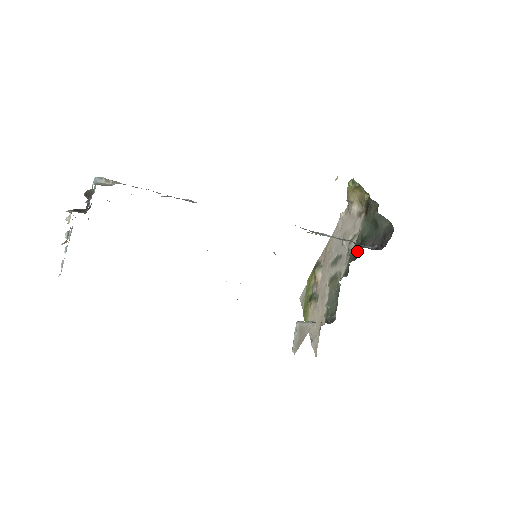
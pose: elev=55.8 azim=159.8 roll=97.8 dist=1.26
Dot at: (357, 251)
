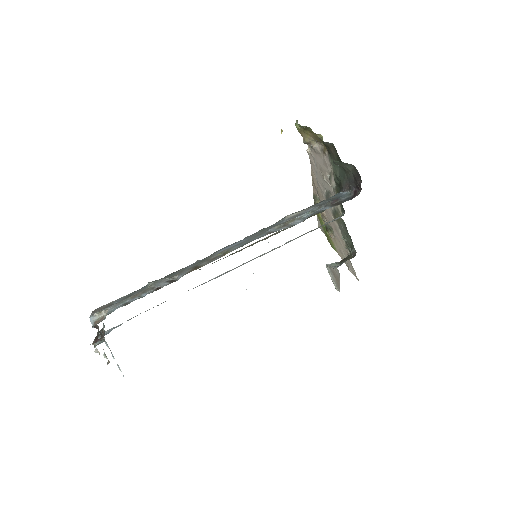
Dot at: occluded
